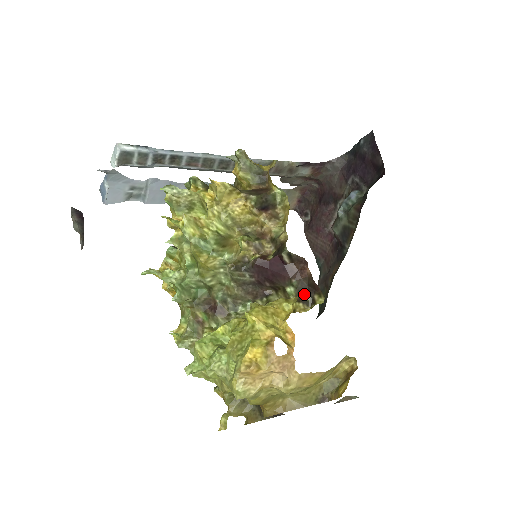
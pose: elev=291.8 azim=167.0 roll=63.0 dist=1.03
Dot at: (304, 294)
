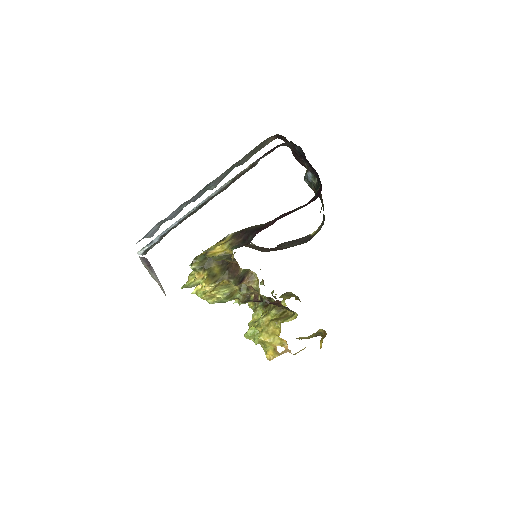
Dot at: (287, 308)
